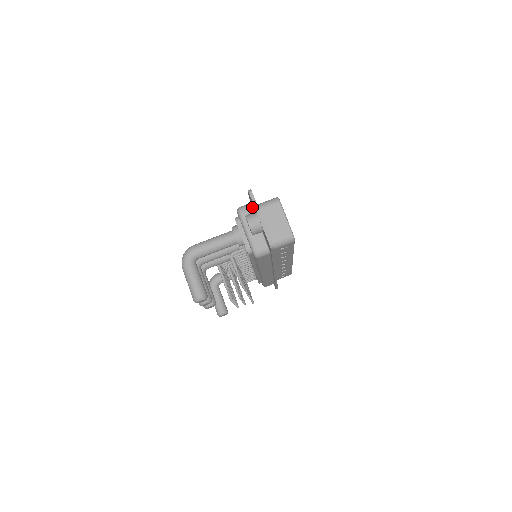
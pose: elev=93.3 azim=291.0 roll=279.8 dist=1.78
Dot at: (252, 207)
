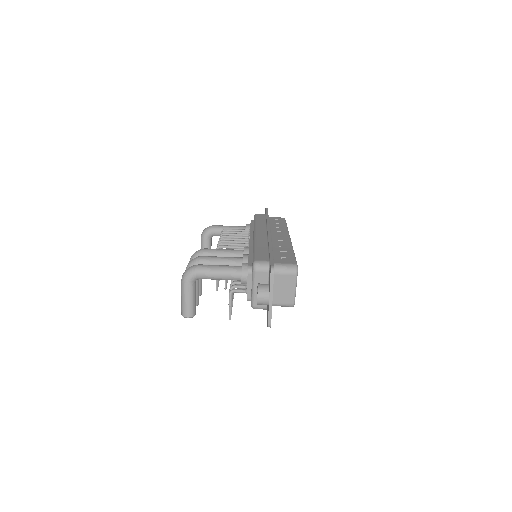
Dot at: (269, 270)
